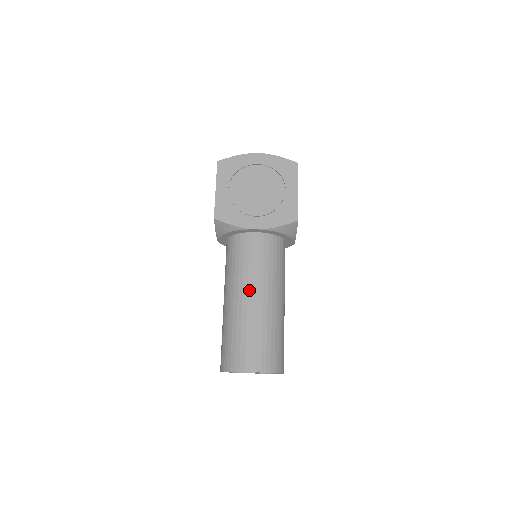
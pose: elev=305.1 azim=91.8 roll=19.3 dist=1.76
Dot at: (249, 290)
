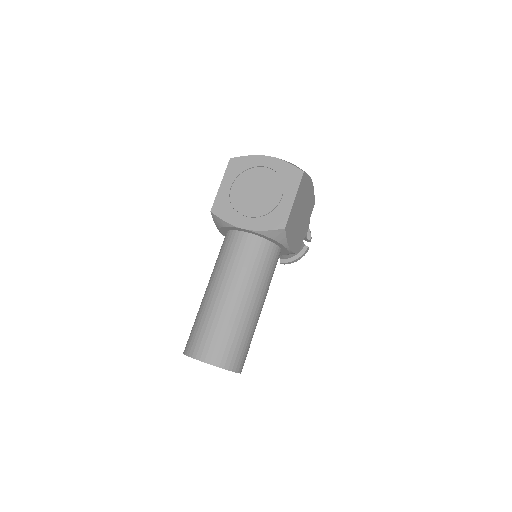
Dot at: (223, 285)
